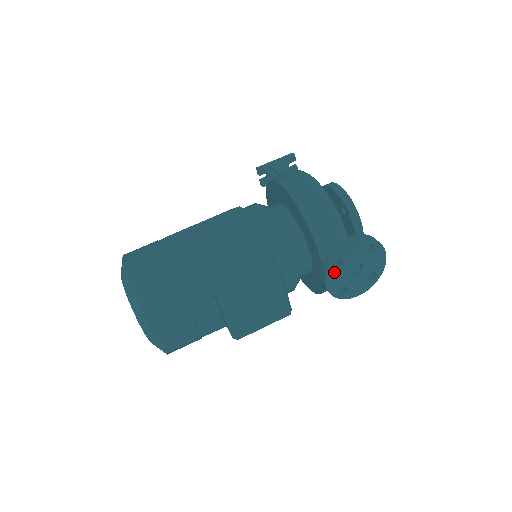
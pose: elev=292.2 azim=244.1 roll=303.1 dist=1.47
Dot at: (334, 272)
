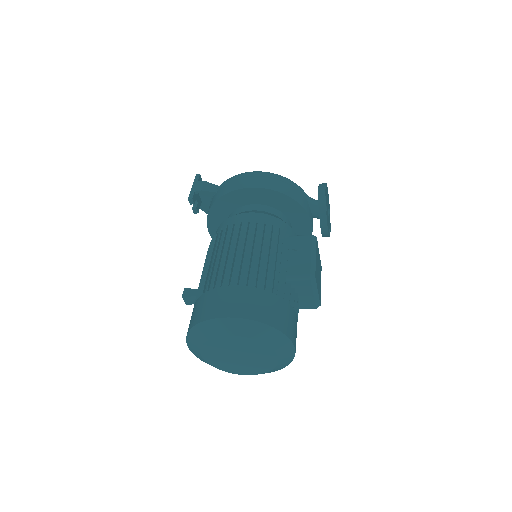
Dot at: (327, 217)
